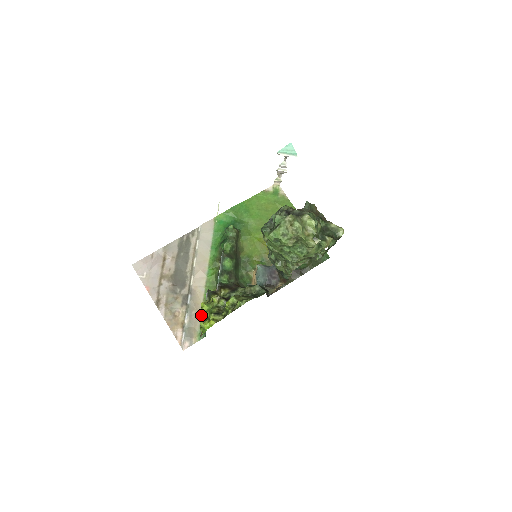
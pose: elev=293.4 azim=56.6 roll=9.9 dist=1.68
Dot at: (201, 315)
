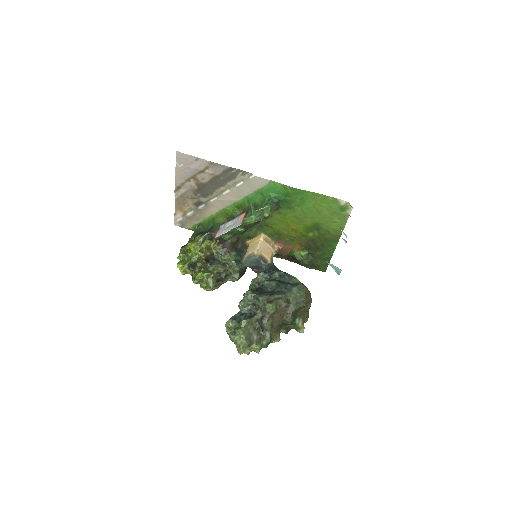
Dot at: (187, 247)
